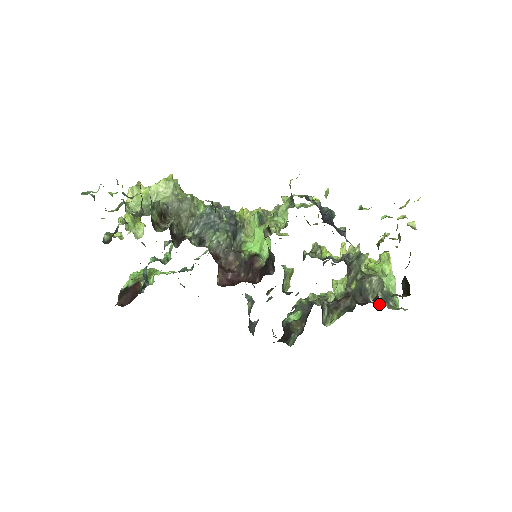
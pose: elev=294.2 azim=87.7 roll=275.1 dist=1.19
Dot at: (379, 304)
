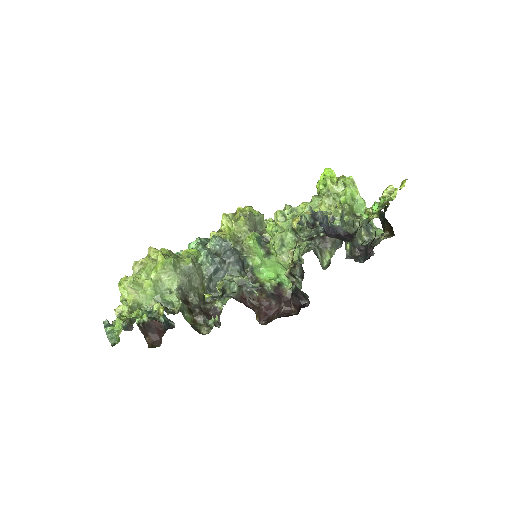
Dot at: (365, 240)
